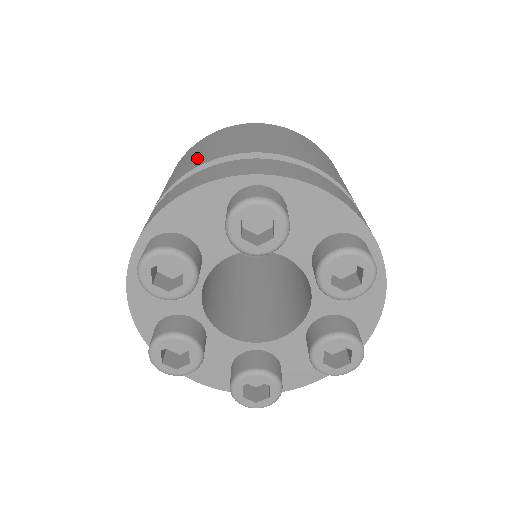
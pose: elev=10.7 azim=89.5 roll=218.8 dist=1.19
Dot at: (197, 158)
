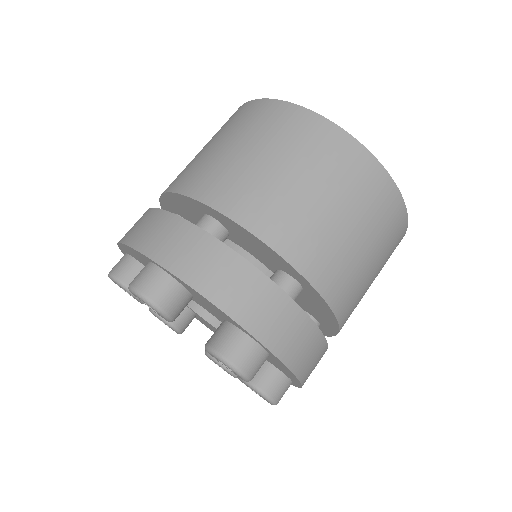
Dot at: (190, 165)
